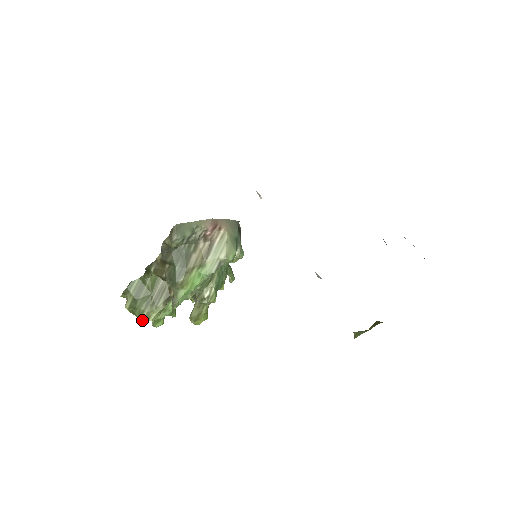
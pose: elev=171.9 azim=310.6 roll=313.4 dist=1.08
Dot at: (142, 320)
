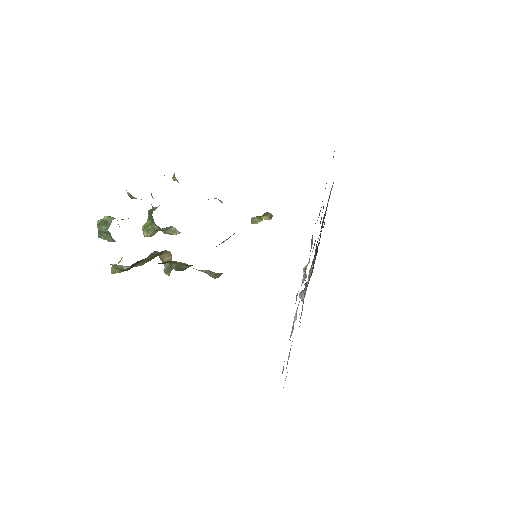
Dot at: occluded
